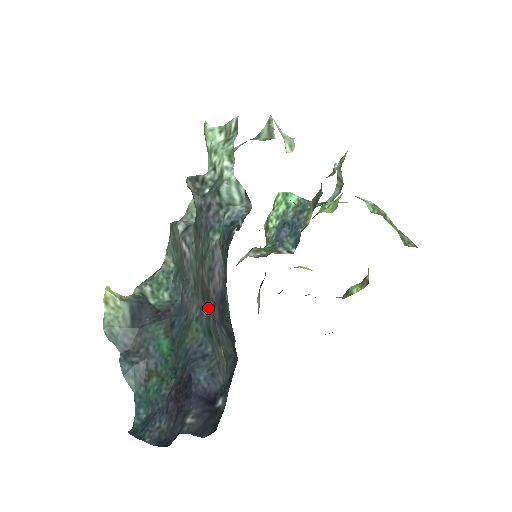
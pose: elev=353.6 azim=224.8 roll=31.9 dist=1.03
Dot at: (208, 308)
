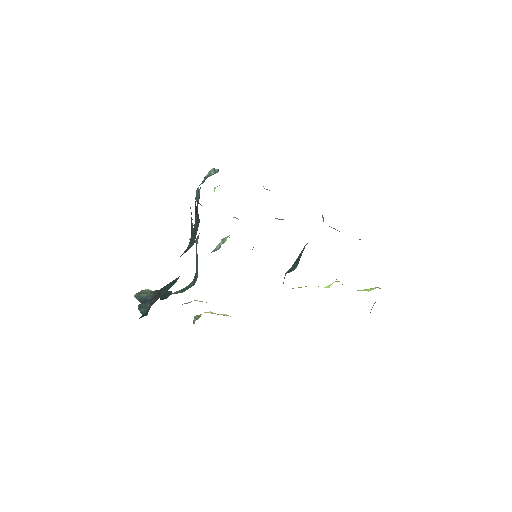
Dot at: occluded
